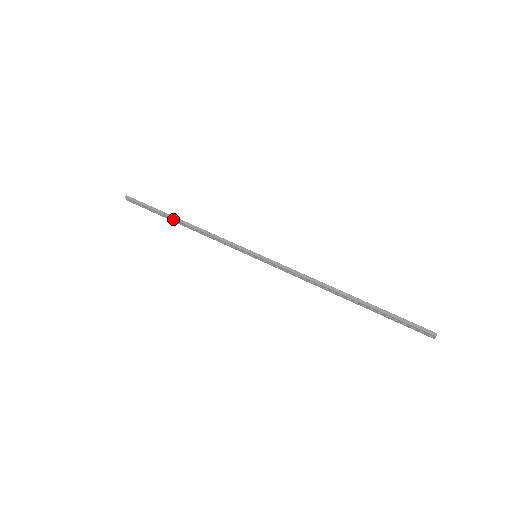
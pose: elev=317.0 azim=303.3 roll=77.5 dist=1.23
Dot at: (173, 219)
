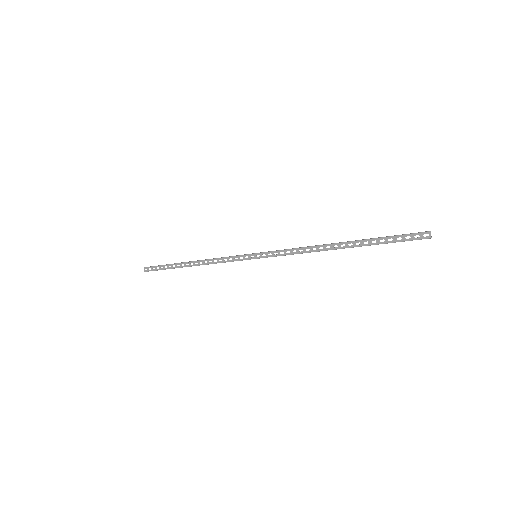
Dot at: (183, 263)
